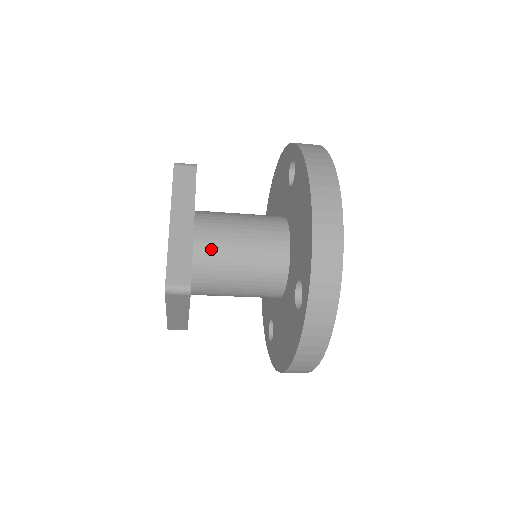
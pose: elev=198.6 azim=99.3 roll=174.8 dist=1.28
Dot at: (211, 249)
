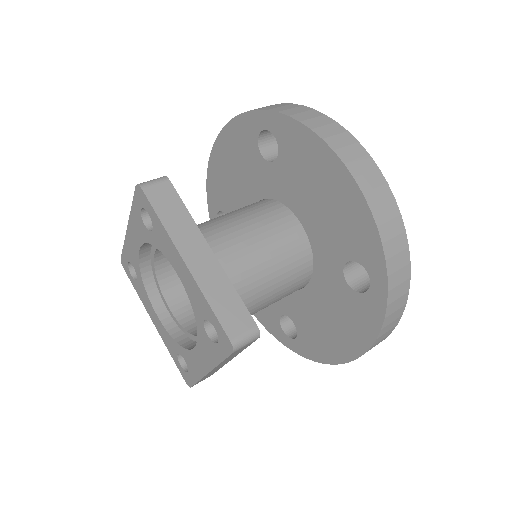
Dot at: (231, 272)
